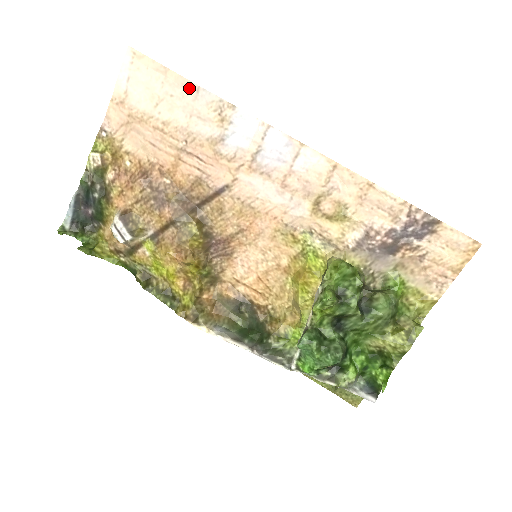
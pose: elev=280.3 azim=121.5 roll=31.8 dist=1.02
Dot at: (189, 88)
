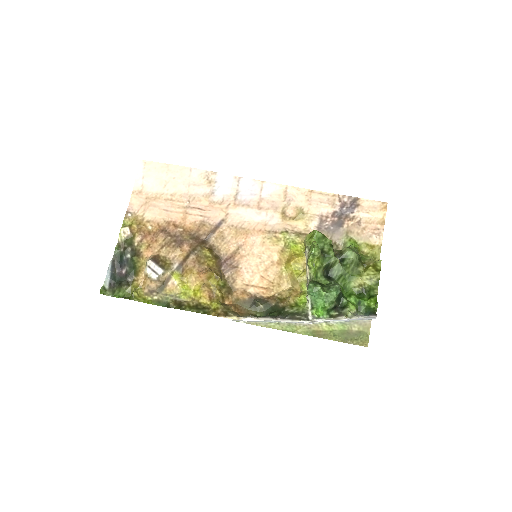
Dot at: (185, 171)
